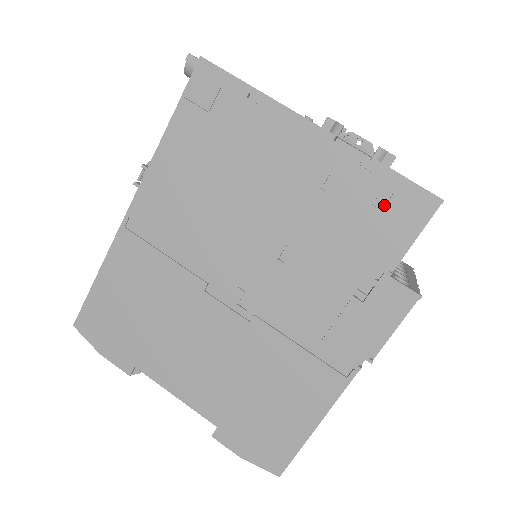
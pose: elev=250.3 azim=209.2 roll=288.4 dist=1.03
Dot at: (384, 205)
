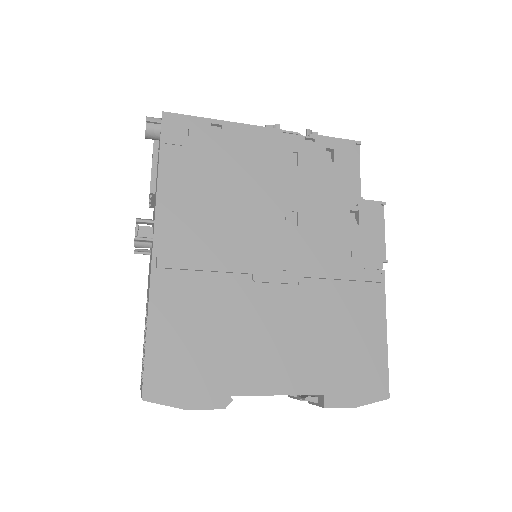
Dot at: (331, 160)
